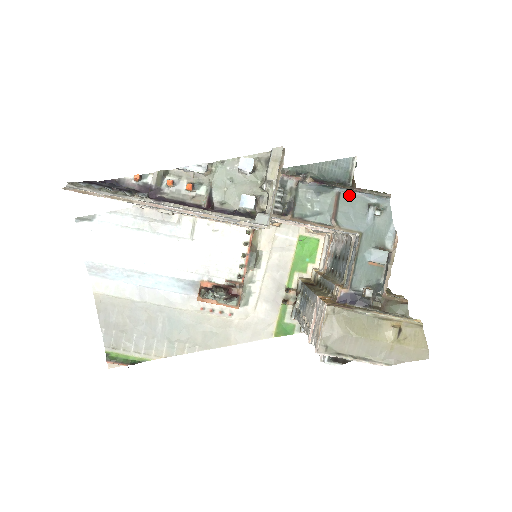
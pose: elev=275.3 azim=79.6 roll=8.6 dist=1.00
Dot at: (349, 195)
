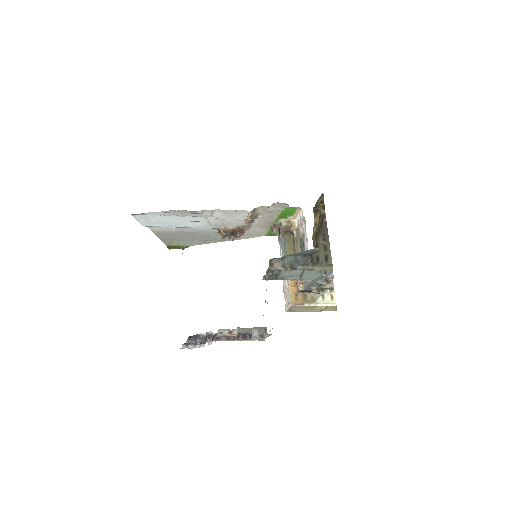
Dot at: (310, 268)
